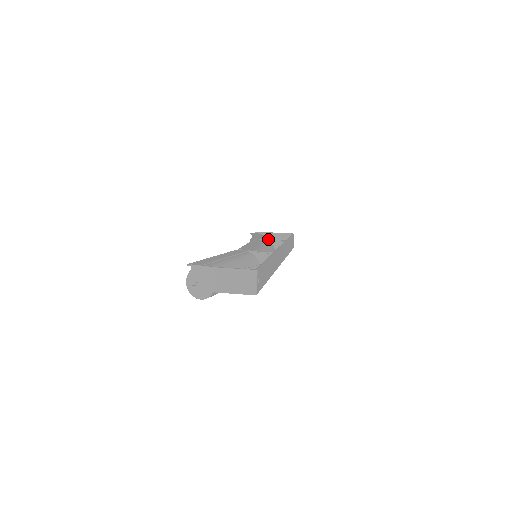
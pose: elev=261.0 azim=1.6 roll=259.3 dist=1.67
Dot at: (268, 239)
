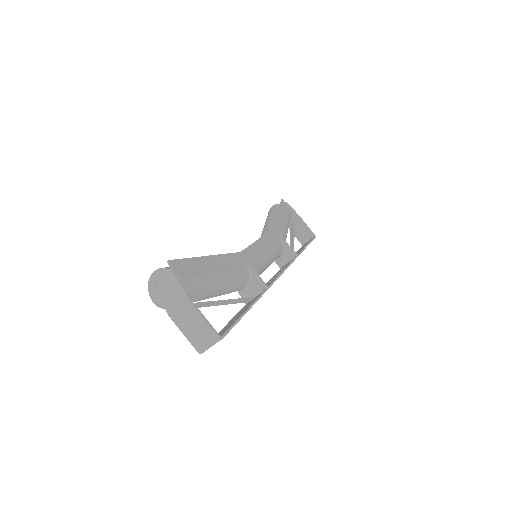
Dot at: (291, 218)
